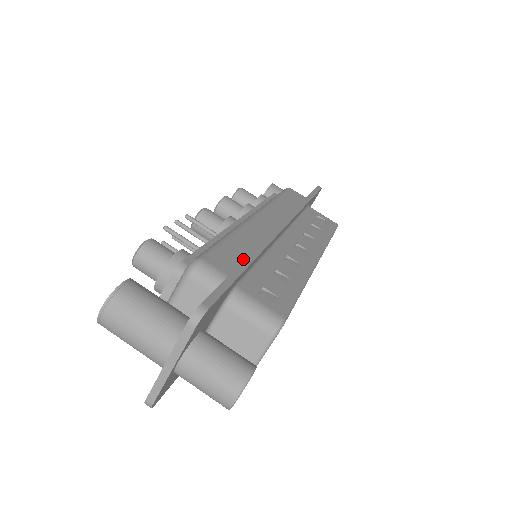
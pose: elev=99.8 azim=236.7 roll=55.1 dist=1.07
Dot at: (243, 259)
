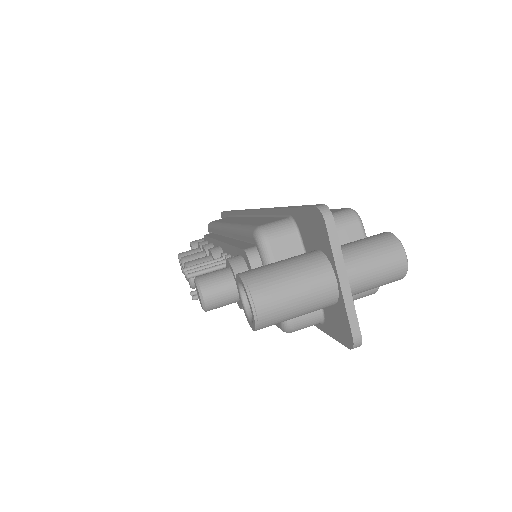
Dot at: occluded
